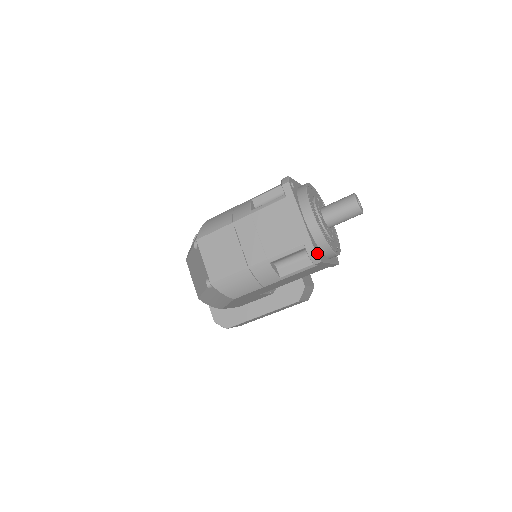
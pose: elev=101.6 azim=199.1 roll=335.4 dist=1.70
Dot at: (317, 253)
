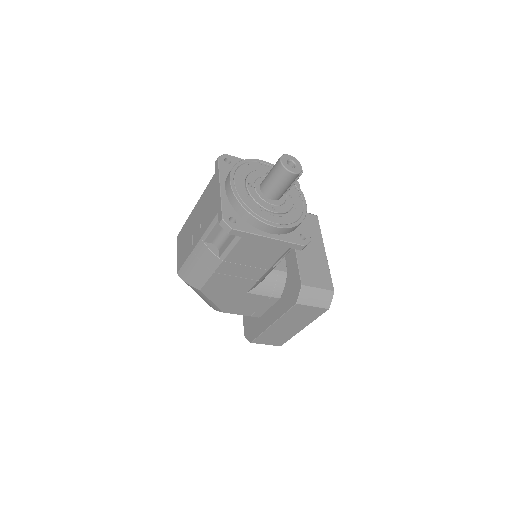
Dot at: (228, 220)
